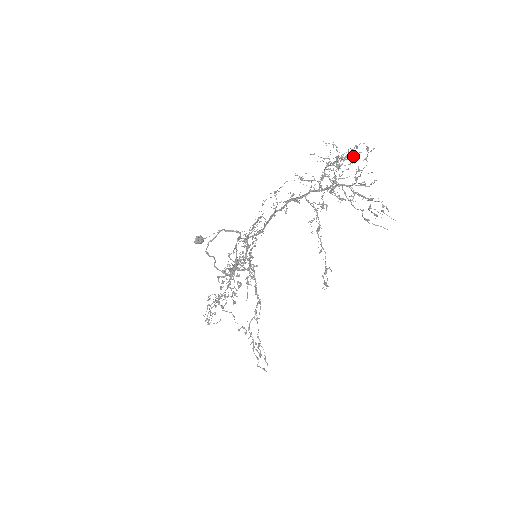
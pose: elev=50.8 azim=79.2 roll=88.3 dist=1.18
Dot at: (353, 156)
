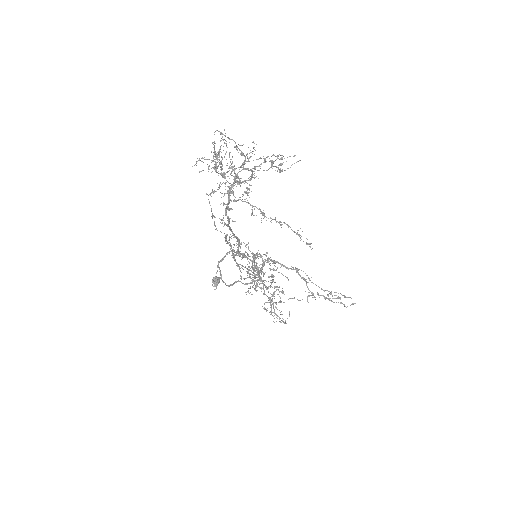
Dot at: occluded
